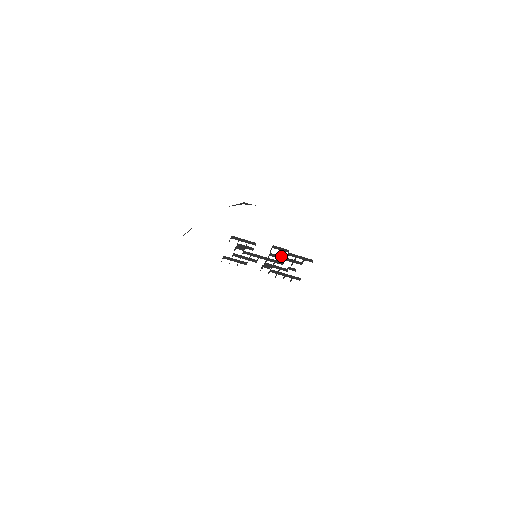
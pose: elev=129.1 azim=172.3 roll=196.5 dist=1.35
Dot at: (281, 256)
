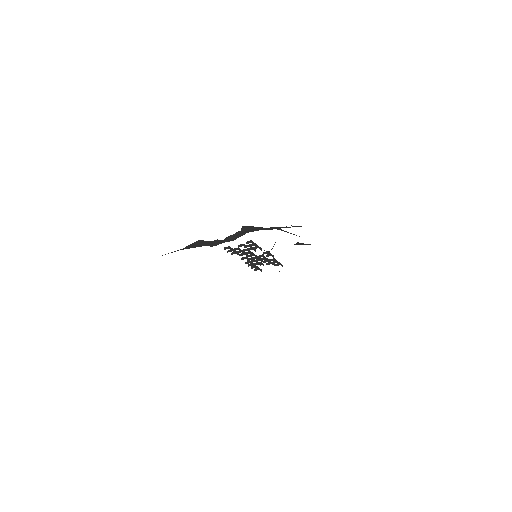
Dot at: (267, 258)
